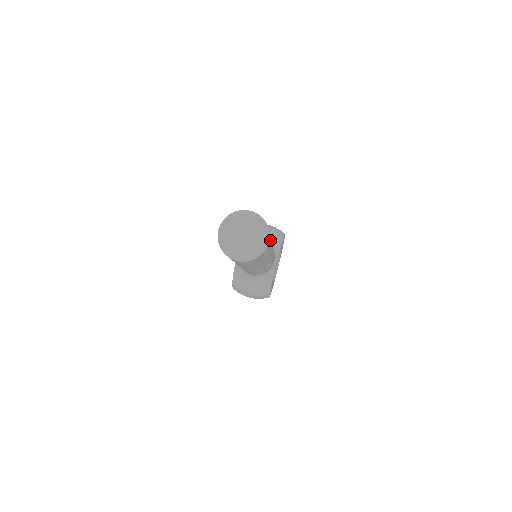
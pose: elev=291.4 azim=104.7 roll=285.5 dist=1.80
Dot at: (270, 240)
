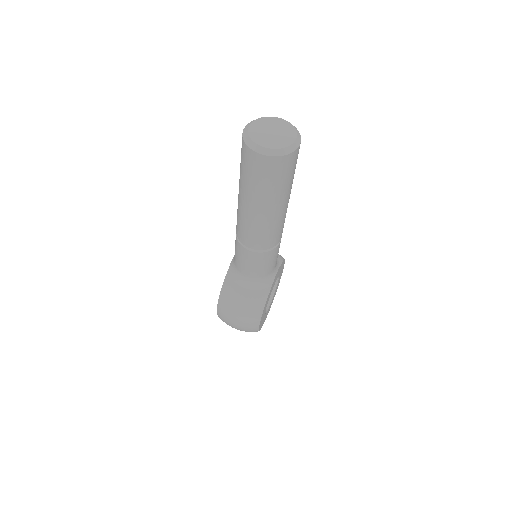
Dot at: occluded
